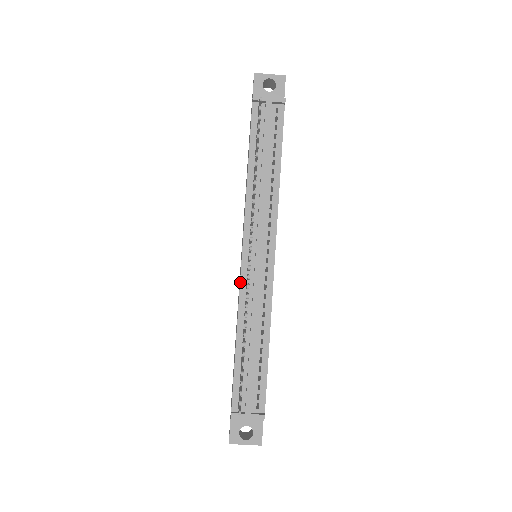
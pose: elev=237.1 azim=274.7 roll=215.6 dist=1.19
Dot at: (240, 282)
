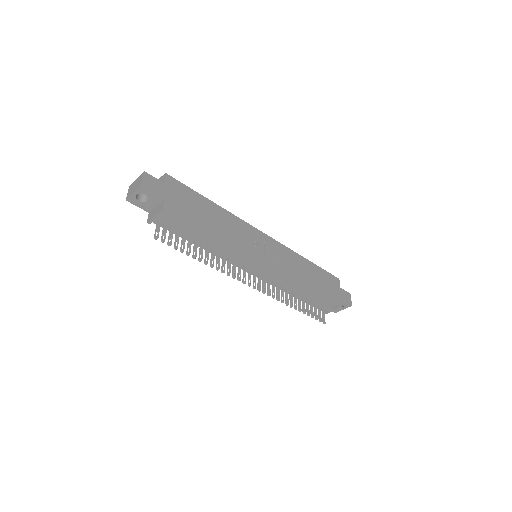
Dot at: occluded
